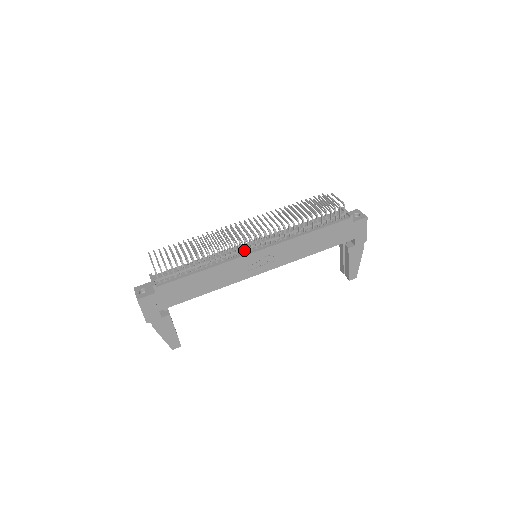
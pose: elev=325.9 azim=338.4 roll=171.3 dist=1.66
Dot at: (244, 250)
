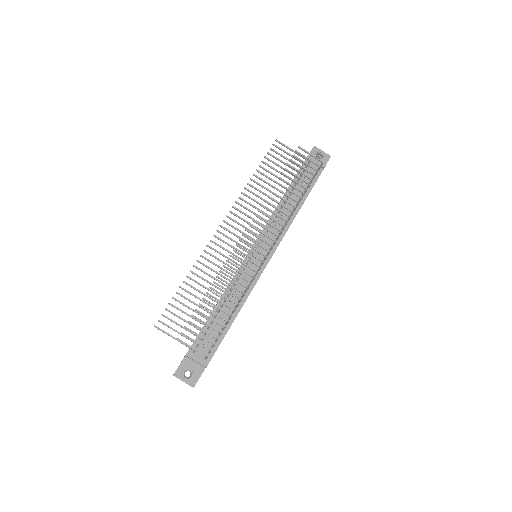
Dot at: occluded
